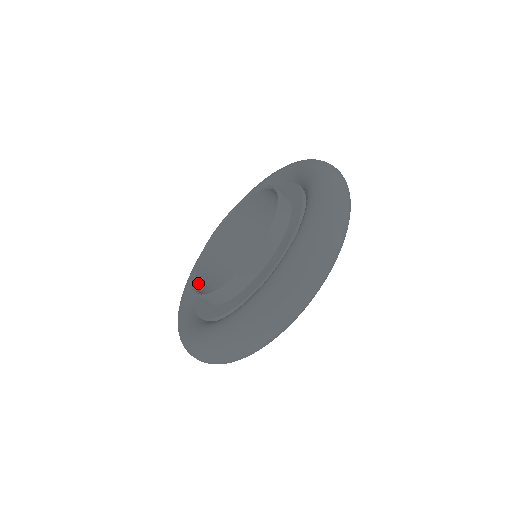
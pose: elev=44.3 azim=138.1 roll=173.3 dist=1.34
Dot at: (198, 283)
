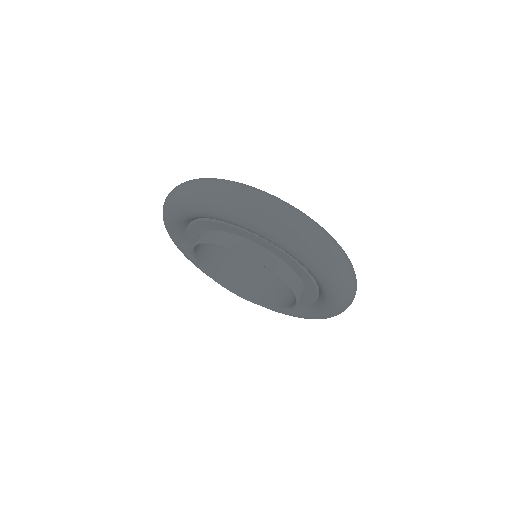
Dot at: (217, 276)
